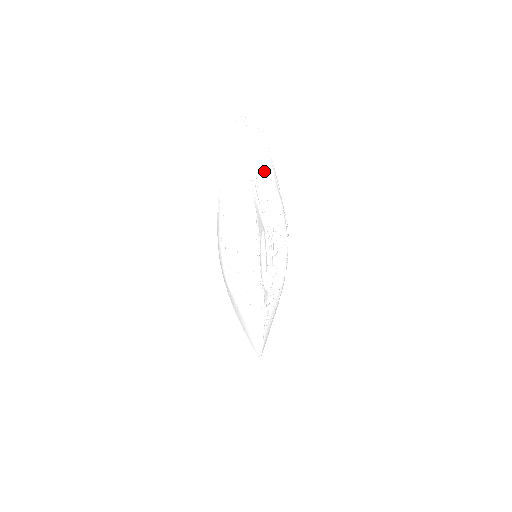
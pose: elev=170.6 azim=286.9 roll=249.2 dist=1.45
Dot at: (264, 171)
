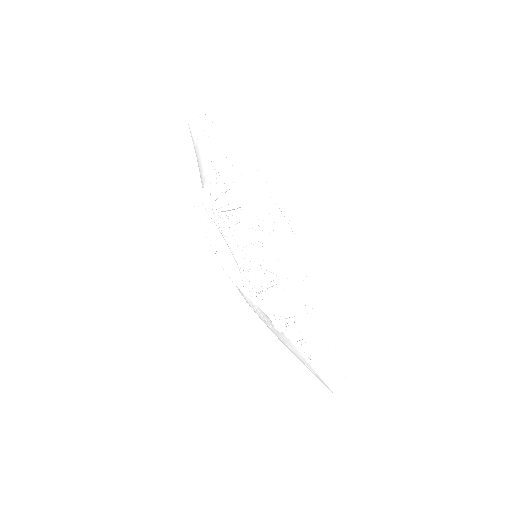
Dot at: (220, 156)
